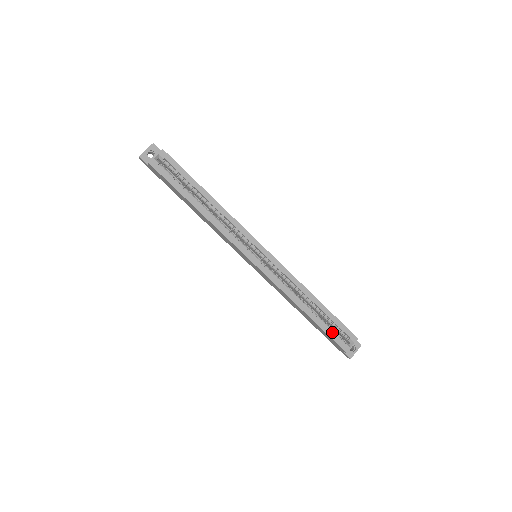
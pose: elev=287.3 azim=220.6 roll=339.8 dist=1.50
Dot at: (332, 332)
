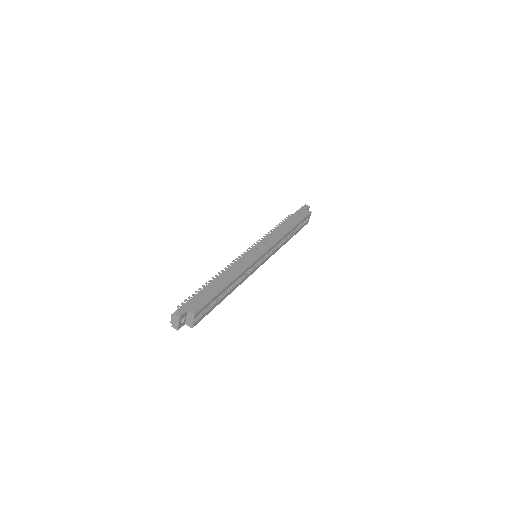
Dot at: (301, 227)
